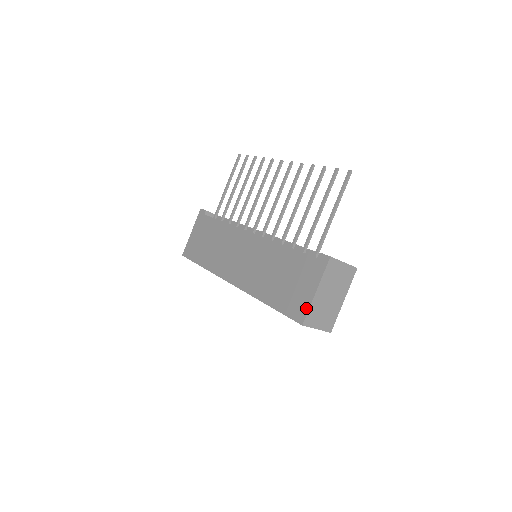
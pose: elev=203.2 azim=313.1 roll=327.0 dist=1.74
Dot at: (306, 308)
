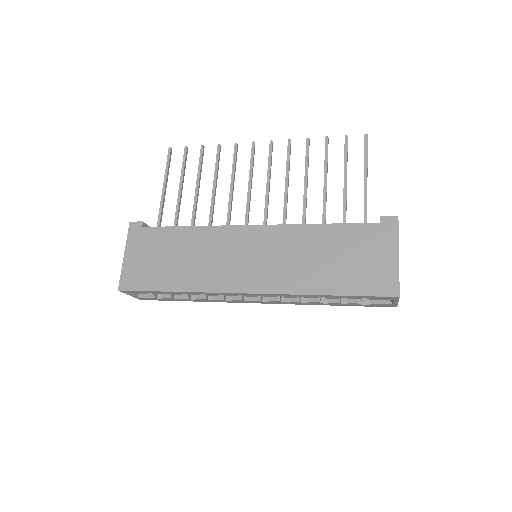
Dot at: (395, 277)
